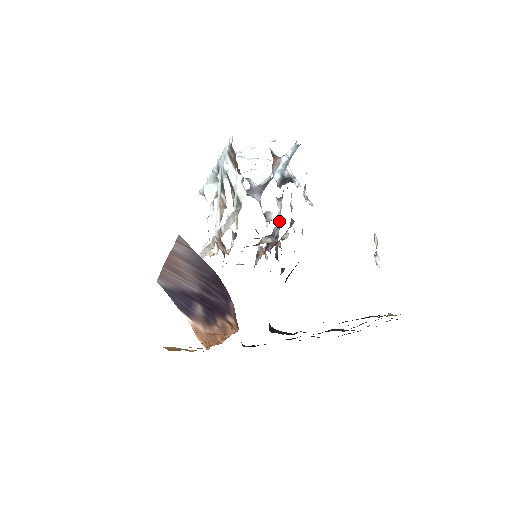
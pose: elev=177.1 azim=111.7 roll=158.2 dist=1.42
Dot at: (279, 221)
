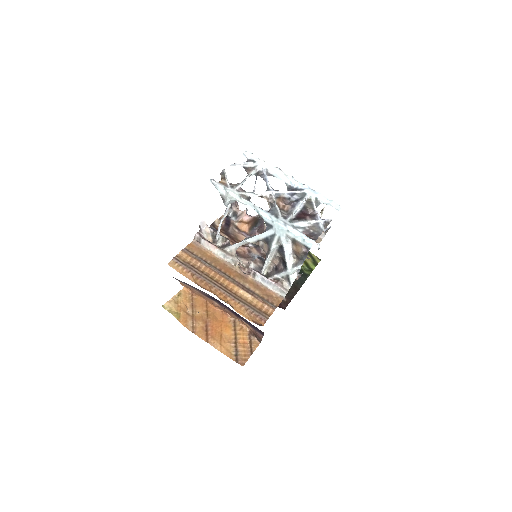
Dot at: (301, 274)
